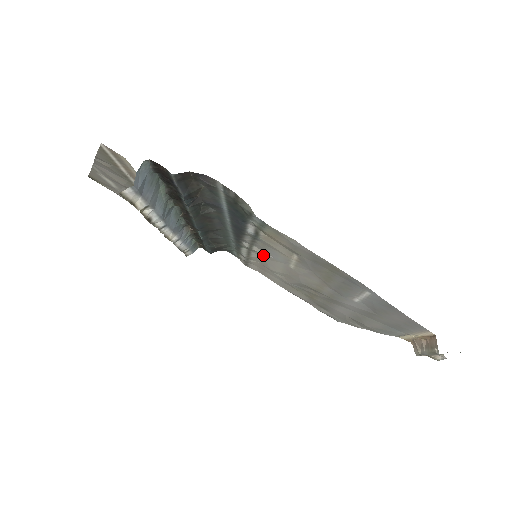
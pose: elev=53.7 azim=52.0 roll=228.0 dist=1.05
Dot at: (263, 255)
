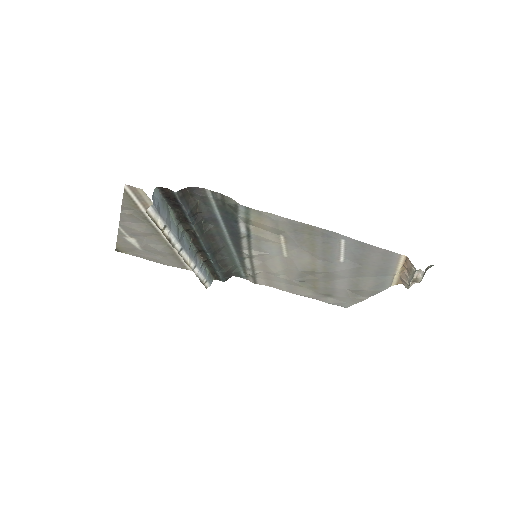
Dot at: (262, 257)
